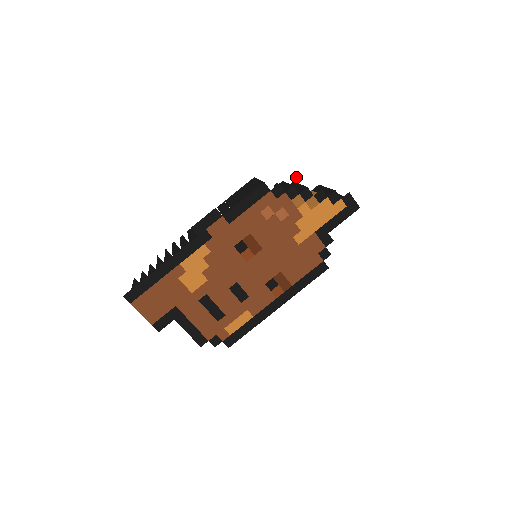
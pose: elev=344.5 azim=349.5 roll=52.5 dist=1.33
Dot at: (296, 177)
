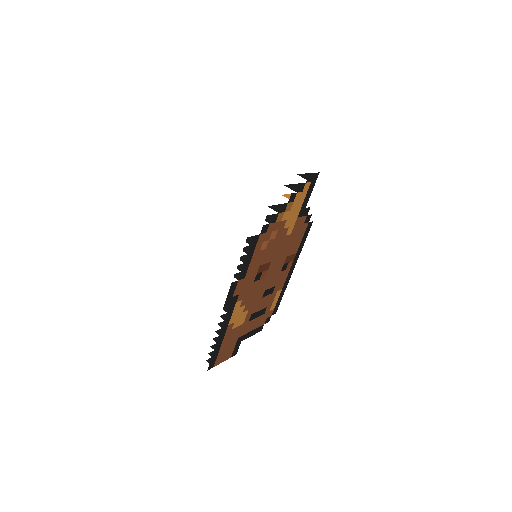
Dot at: (272, 208)
